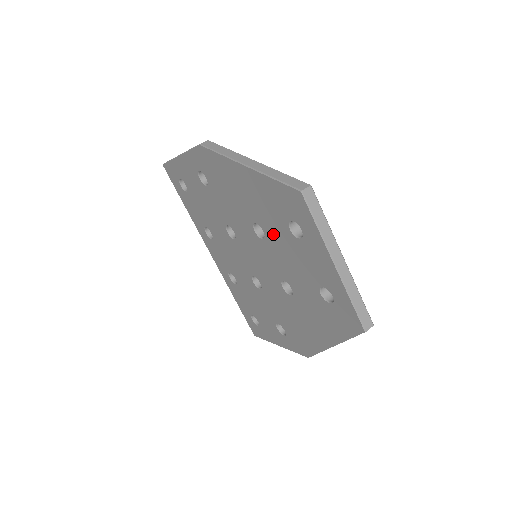
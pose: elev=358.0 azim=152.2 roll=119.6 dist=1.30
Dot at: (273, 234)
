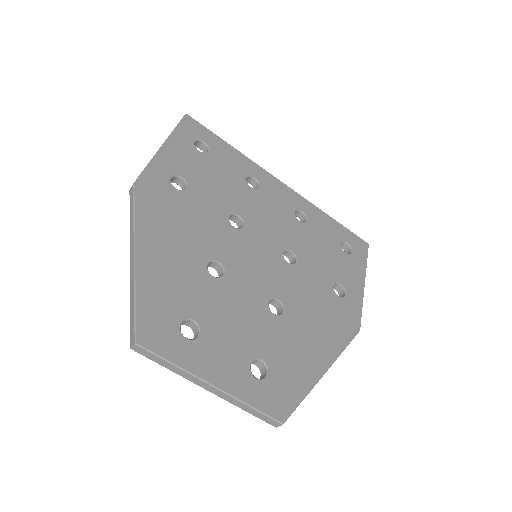
Dot at: occluded
